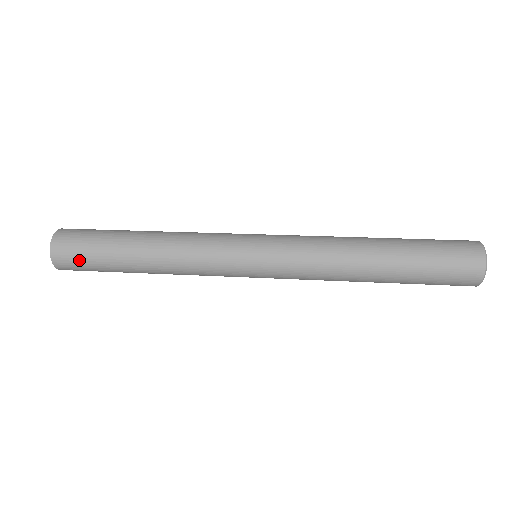
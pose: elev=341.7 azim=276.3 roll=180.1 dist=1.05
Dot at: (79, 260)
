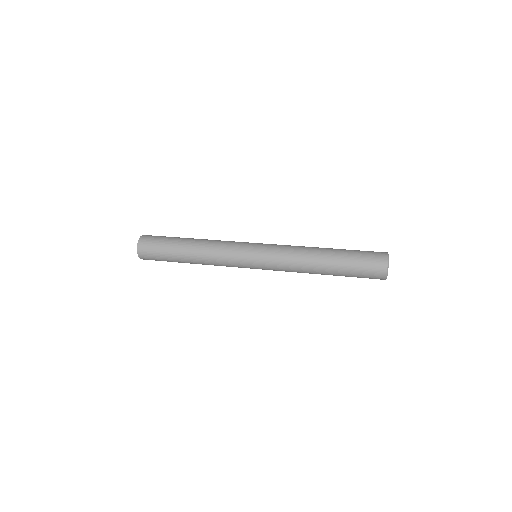
Dot at: (156, 260)
